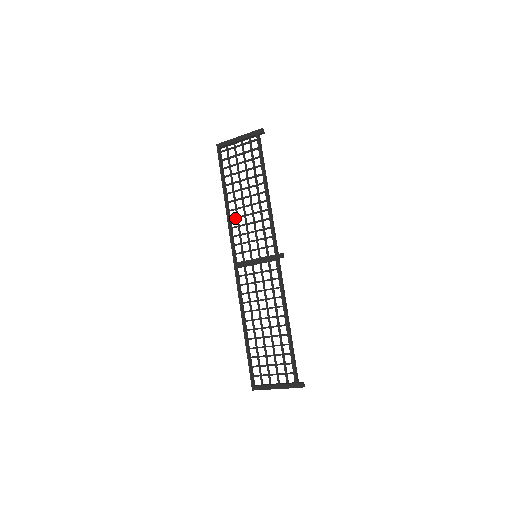
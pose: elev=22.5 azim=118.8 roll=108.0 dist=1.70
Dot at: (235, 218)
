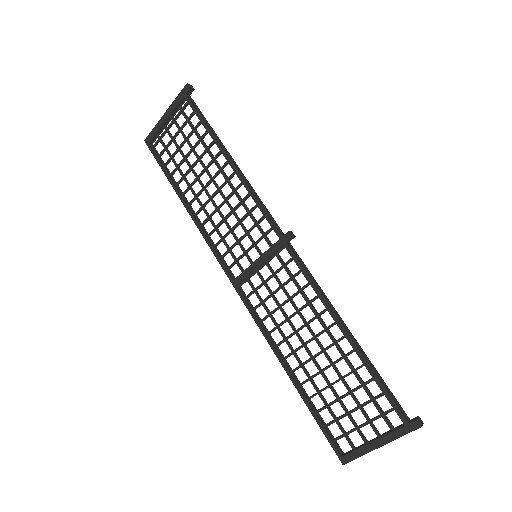
Dot at: (206, 220)
